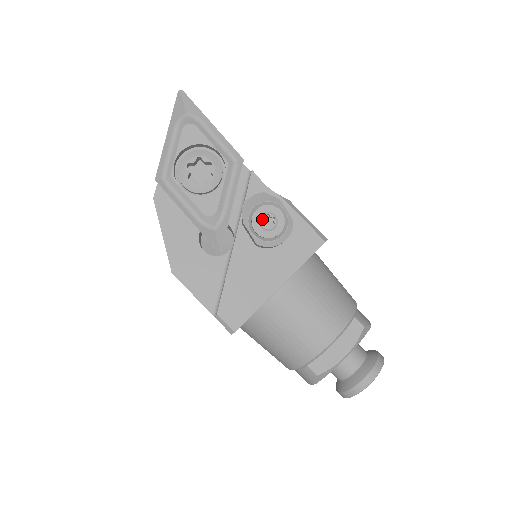
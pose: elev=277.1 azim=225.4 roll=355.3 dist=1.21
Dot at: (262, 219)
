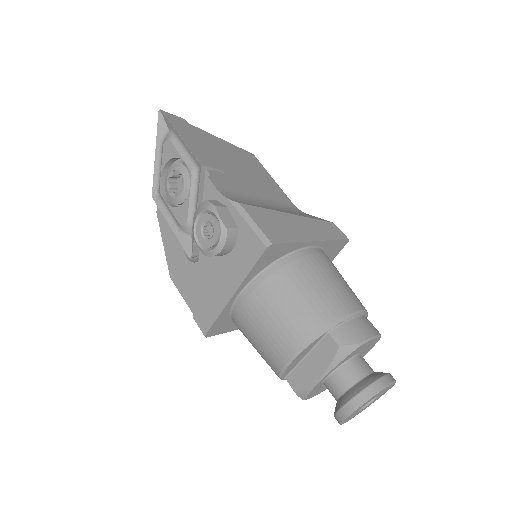
Dot at: (207, 228)
